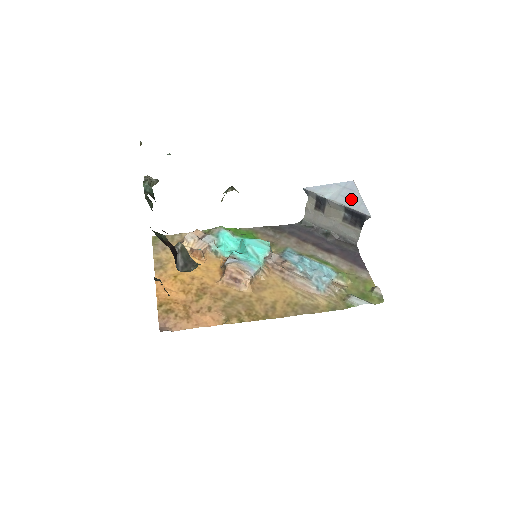
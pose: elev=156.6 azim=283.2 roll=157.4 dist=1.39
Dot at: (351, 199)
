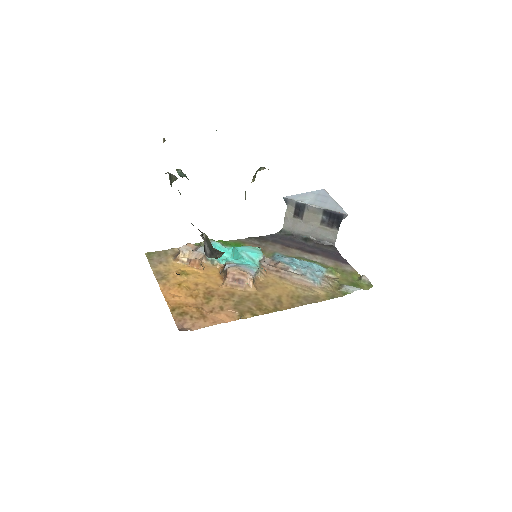
Dot at: (327, 203)
